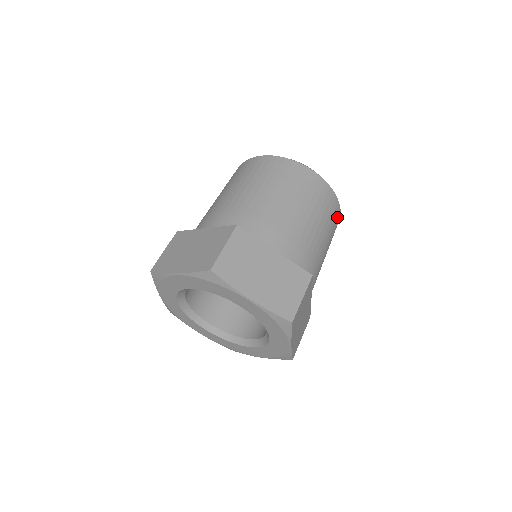
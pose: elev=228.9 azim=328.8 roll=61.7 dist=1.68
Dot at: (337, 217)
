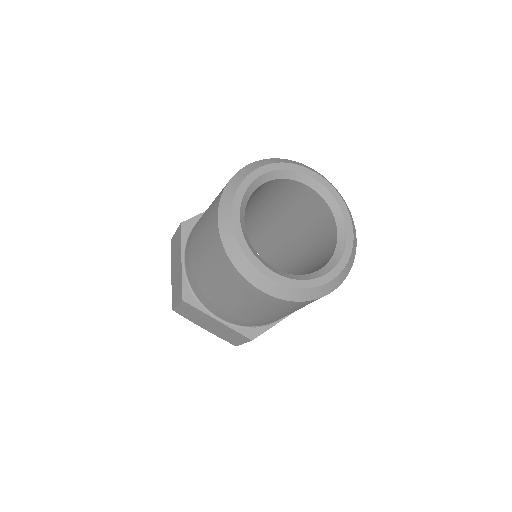
Dot at: occluded
